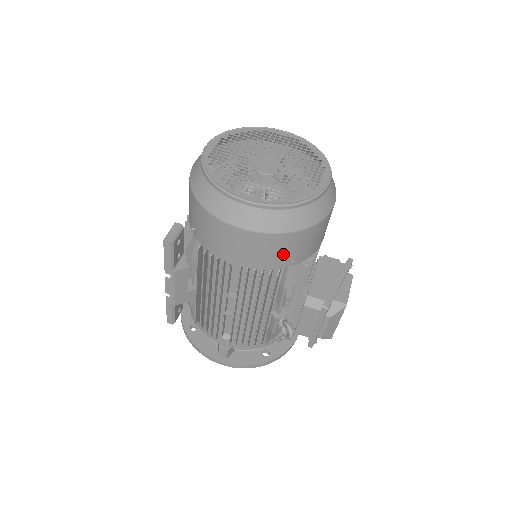
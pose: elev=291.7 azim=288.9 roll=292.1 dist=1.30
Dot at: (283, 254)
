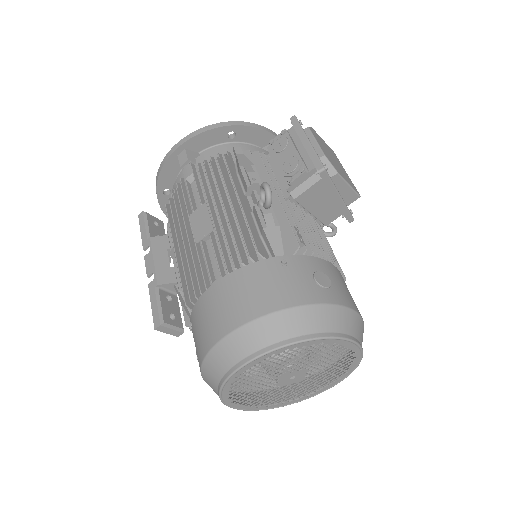
Dot at: occluded
